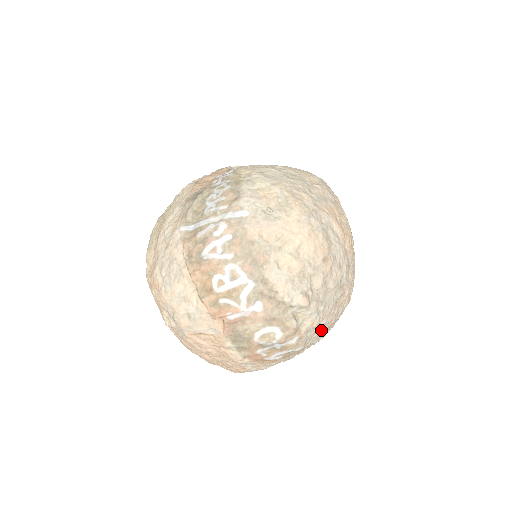
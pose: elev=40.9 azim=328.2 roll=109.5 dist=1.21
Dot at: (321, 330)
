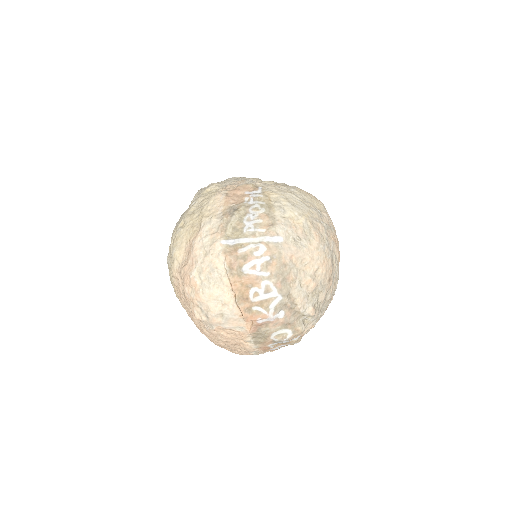
Dot at: occluded
